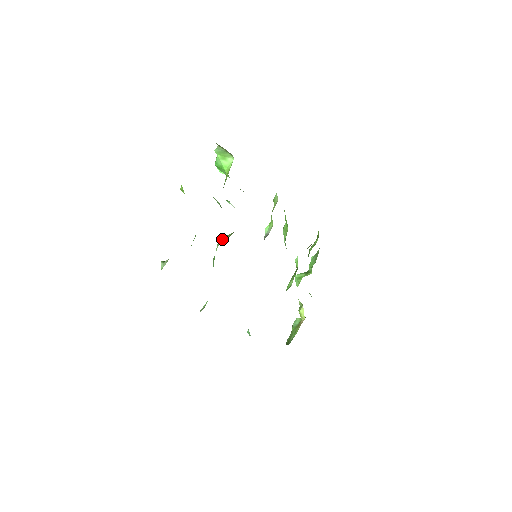
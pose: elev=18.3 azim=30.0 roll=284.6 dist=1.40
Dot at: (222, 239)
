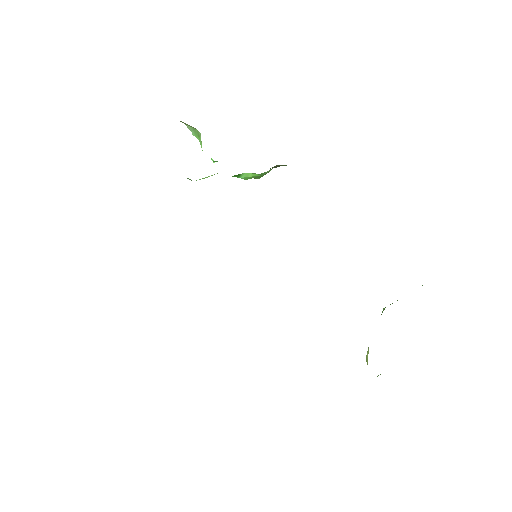
Dot at: occluded
